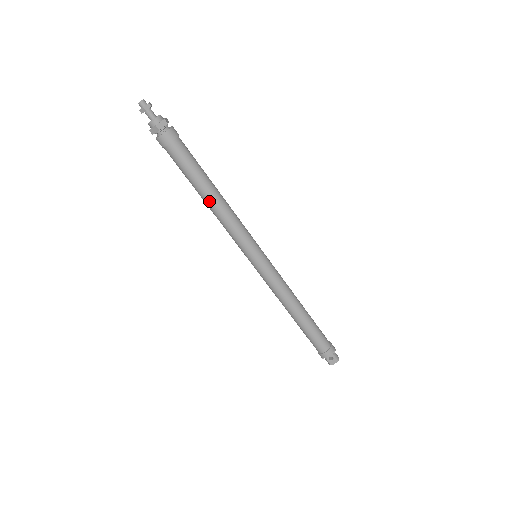
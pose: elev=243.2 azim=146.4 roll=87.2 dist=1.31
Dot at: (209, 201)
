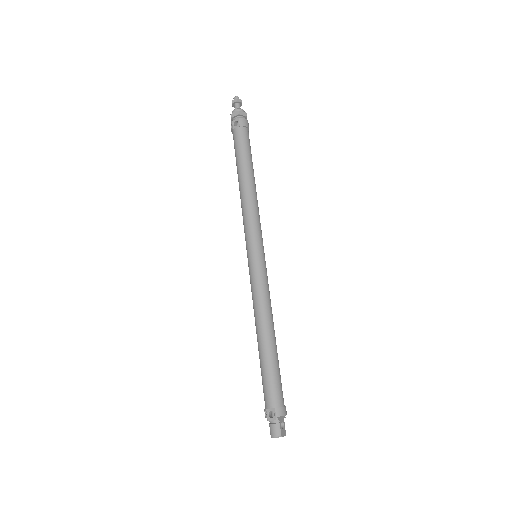
Dot at: (252, 181)
